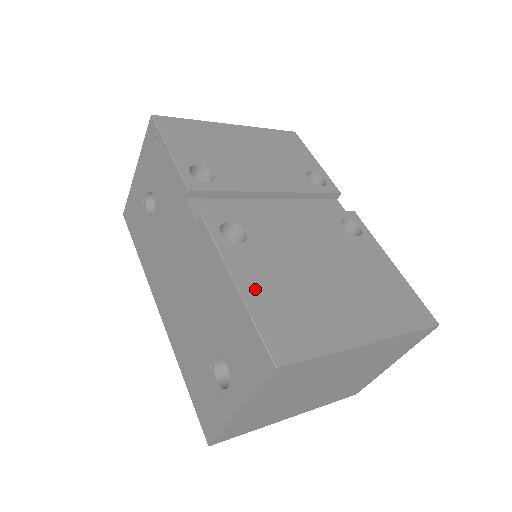
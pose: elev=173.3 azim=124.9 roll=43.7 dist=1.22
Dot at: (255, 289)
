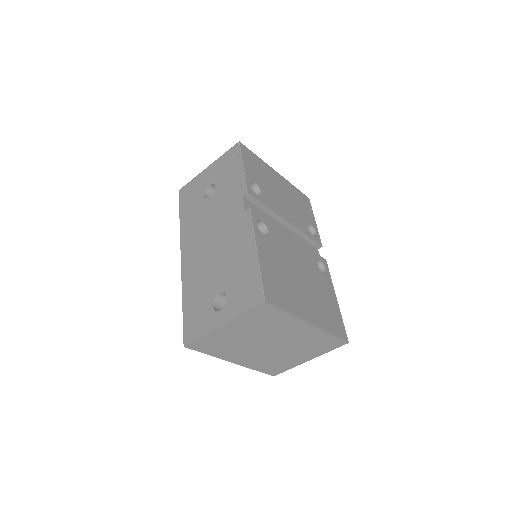
Dot at: (266, 261)
